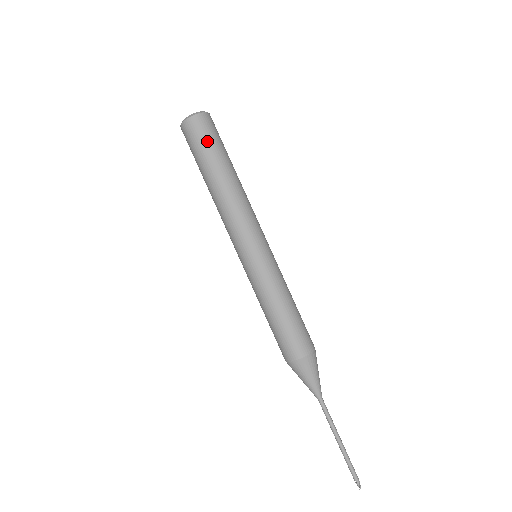
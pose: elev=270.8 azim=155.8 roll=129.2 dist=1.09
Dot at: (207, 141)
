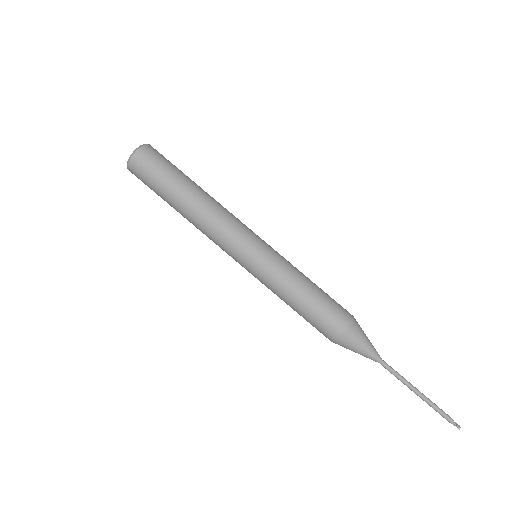
Dot at: (154, 176)
